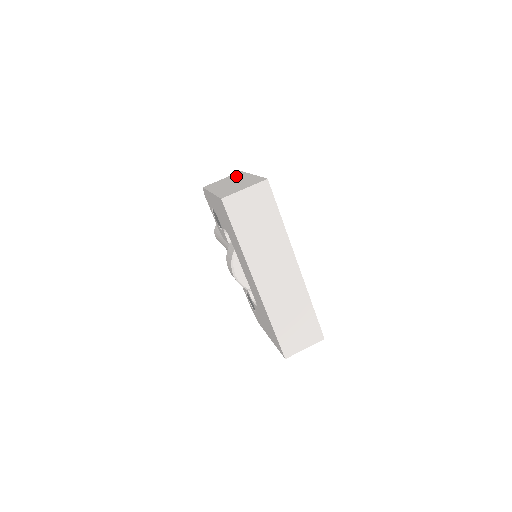
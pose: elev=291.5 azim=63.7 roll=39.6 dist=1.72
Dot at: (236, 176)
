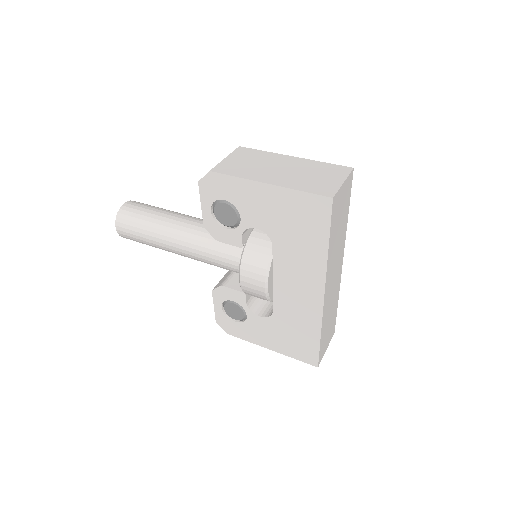
Dot at: (255, 155)
